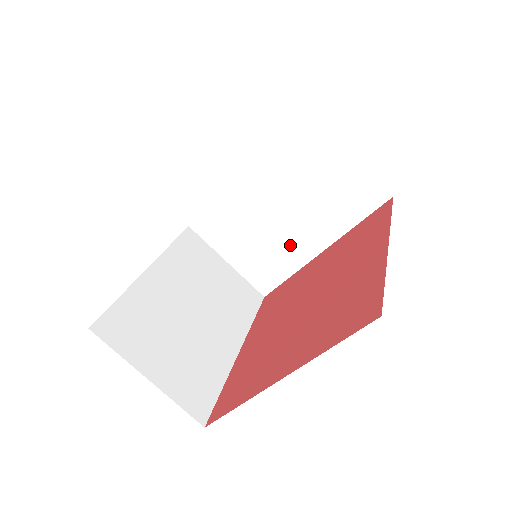
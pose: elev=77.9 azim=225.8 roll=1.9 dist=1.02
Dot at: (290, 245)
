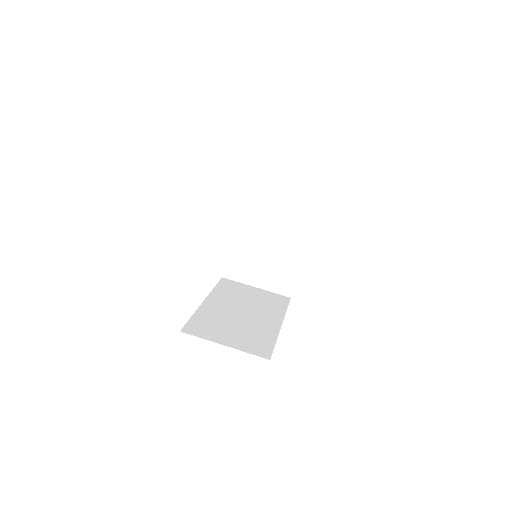
Dot at: (285, 253)
